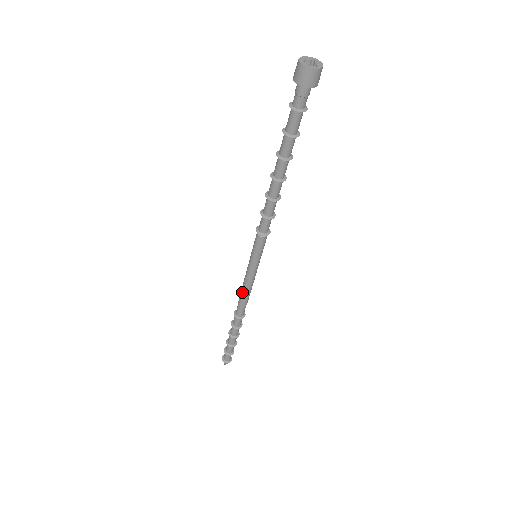
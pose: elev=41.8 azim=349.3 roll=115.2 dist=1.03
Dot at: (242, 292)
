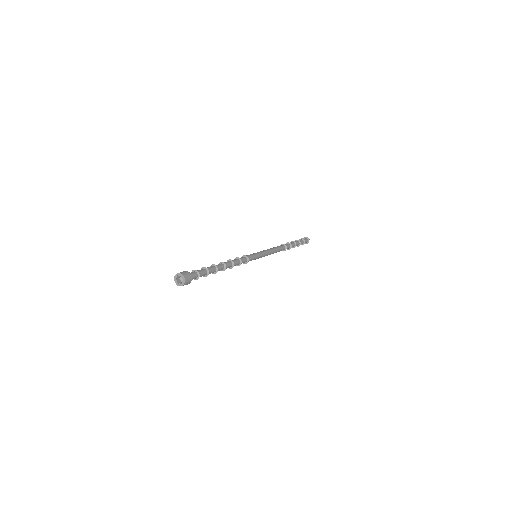
Dot at: occluded
